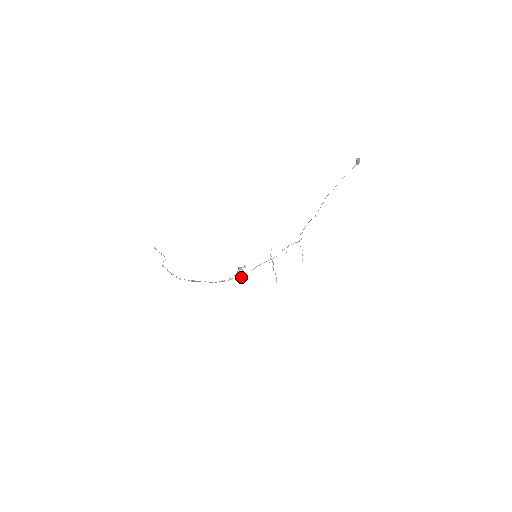
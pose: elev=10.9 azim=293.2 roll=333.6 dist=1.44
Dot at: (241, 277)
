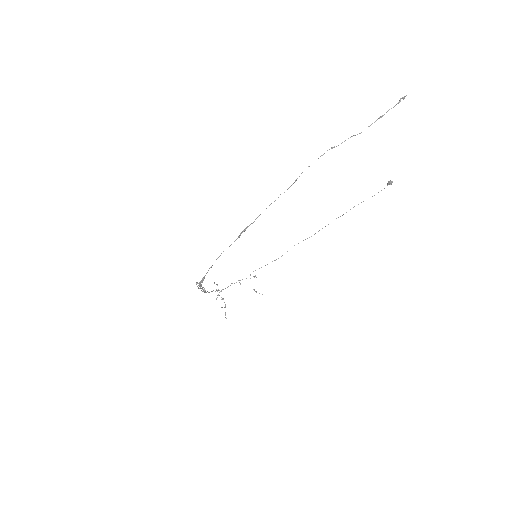
Dot at: occluded
